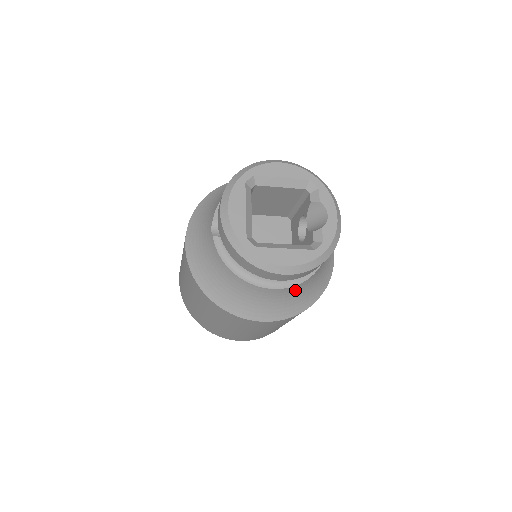
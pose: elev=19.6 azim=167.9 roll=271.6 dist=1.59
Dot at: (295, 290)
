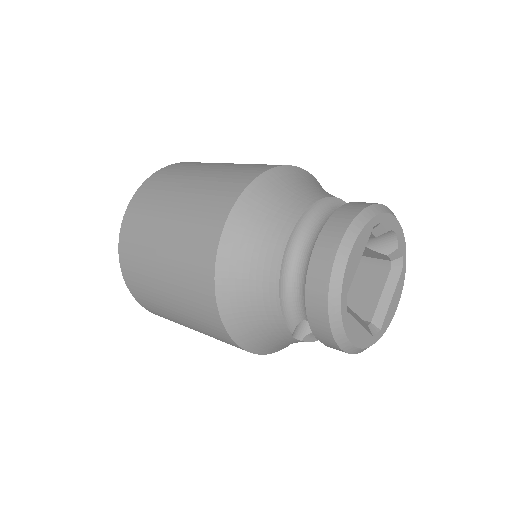
Dot at: occluded
